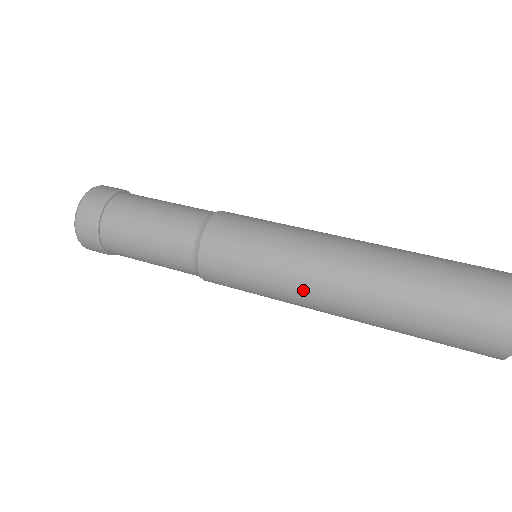
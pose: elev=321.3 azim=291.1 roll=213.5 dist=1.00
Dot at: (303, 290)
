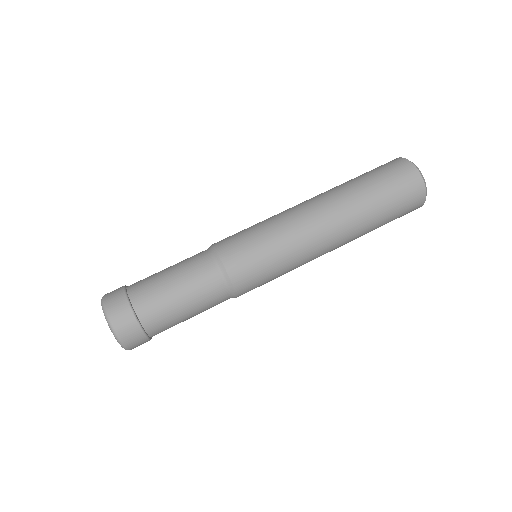
Dot at: (311, 260)
